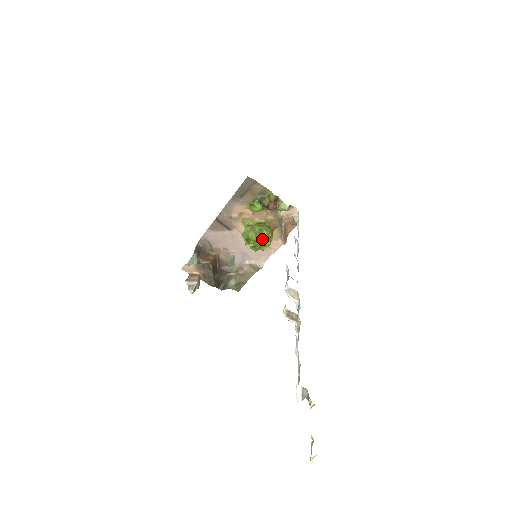
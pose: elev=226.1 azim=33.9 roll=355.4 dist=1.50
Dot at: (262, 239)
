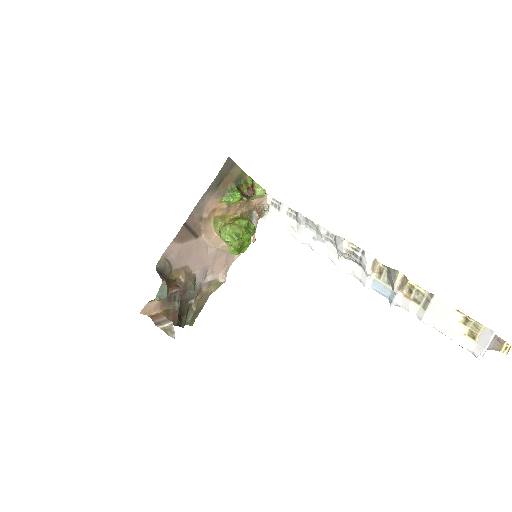
Dot at: occluded
